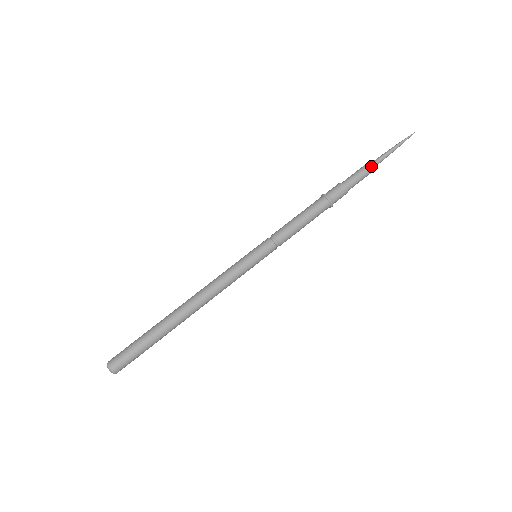
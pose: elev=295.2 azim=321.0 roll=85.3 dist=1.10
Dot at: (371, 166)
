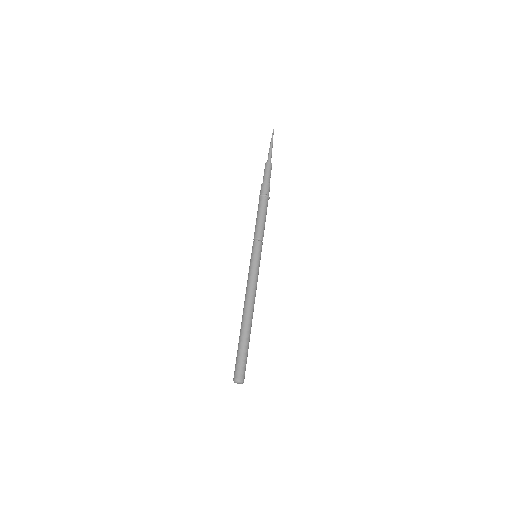
Dot at: (269, 162)
